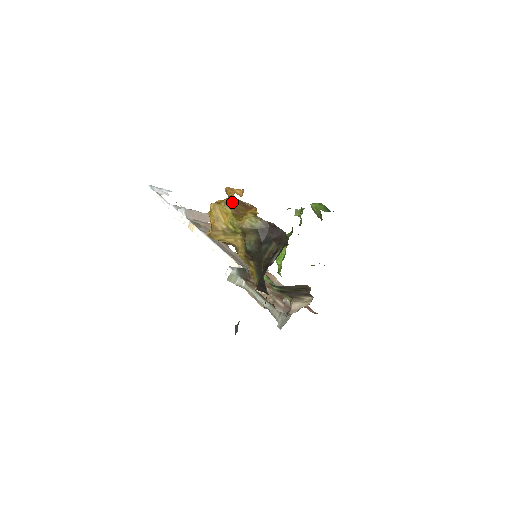
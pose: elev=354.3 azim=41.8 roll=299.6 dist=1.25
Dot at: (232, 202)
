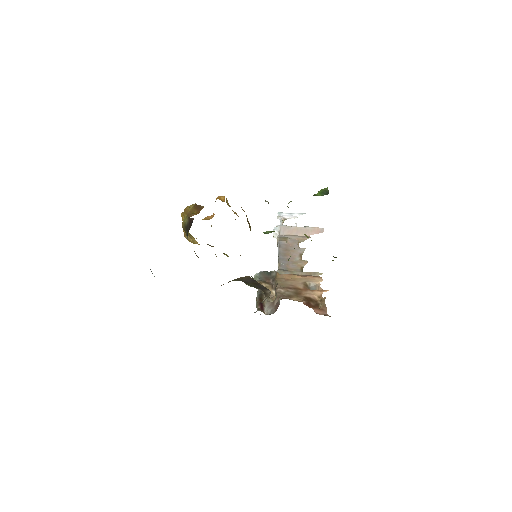
Dot at: (191, 208)
